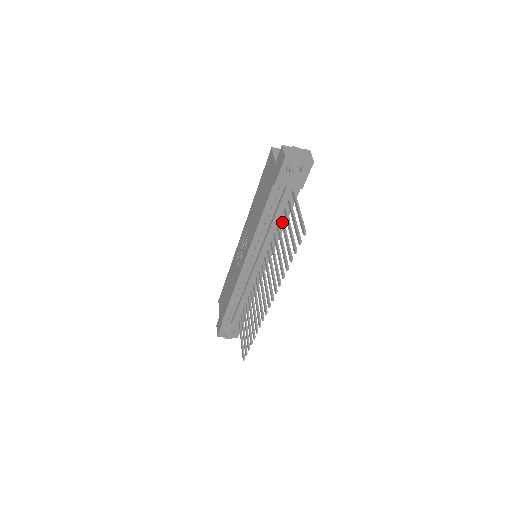
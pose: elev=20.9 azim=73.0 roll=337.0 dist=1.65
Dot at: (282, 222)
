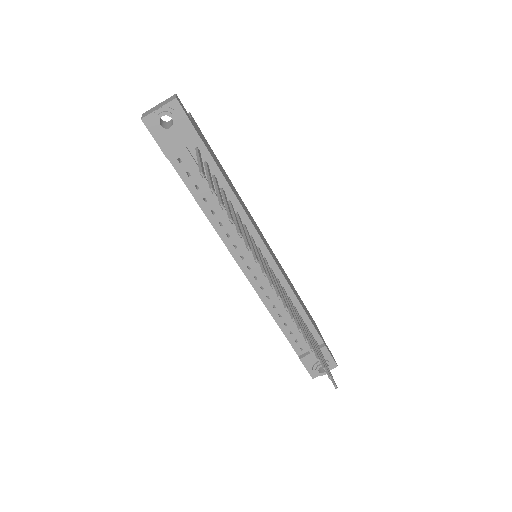
Dot at: (221, 193)
